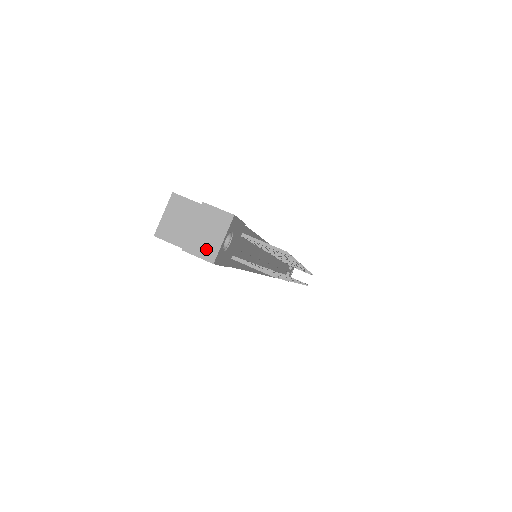
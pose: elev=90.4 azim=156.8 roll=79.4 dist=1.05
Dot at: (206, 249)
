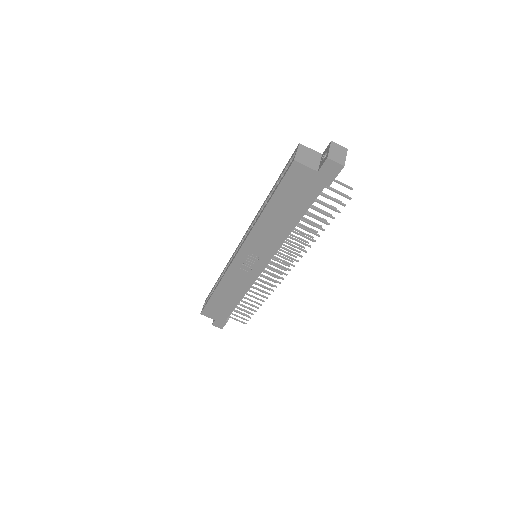
Dot at: (339, 160)
